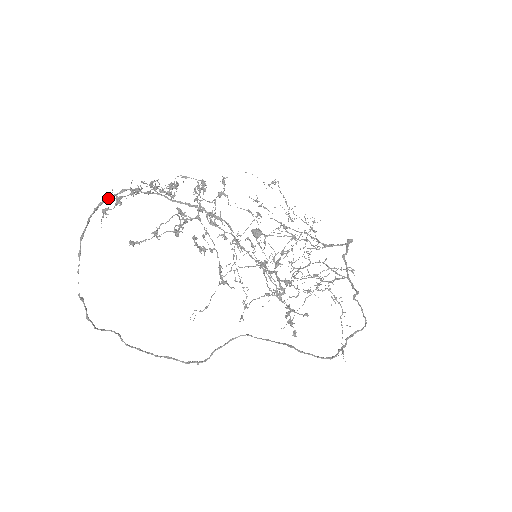
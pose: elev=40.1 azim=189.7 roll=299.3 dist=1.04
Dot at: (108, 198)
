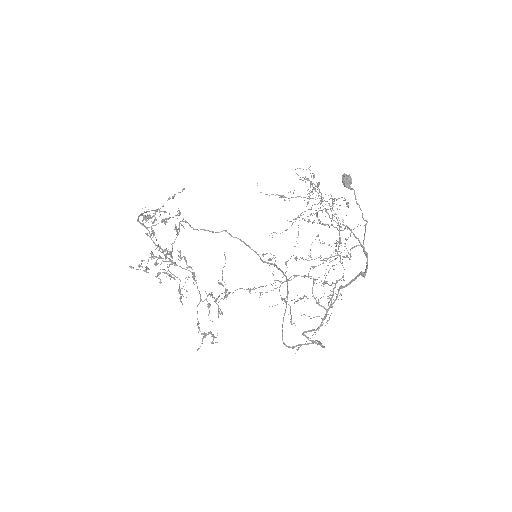
Dot at: (138, 218)
